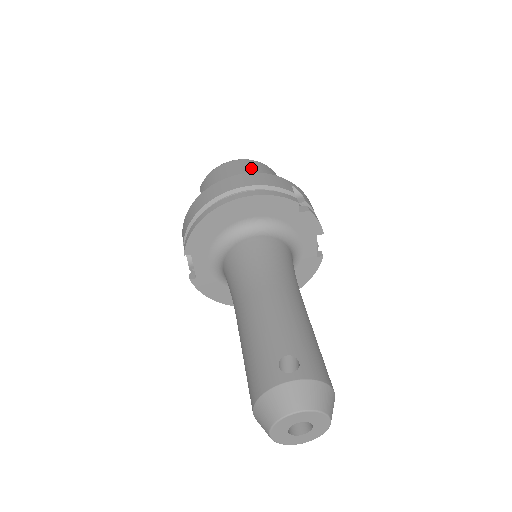
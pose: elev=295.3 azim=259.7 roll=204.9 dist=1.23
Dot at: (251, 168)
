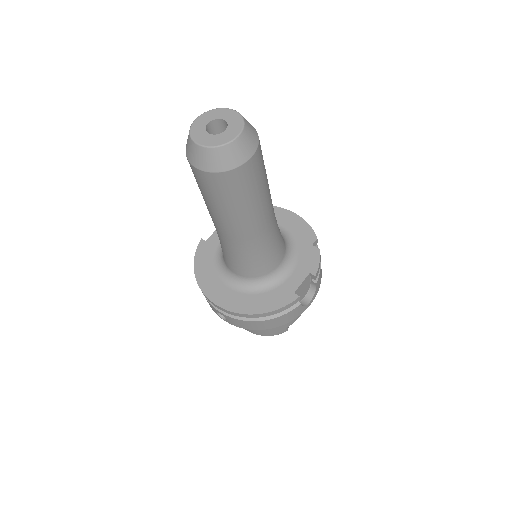
Dot at: occluded
